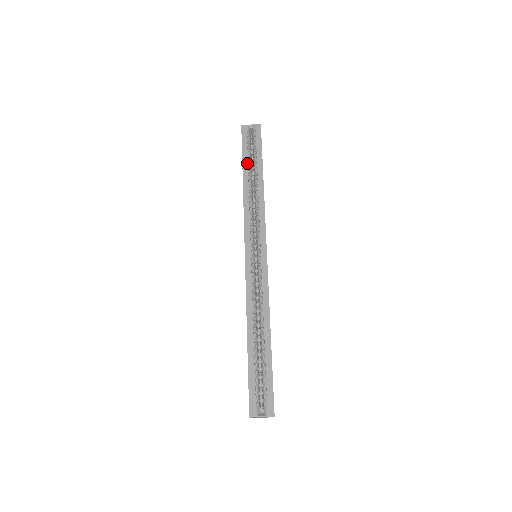
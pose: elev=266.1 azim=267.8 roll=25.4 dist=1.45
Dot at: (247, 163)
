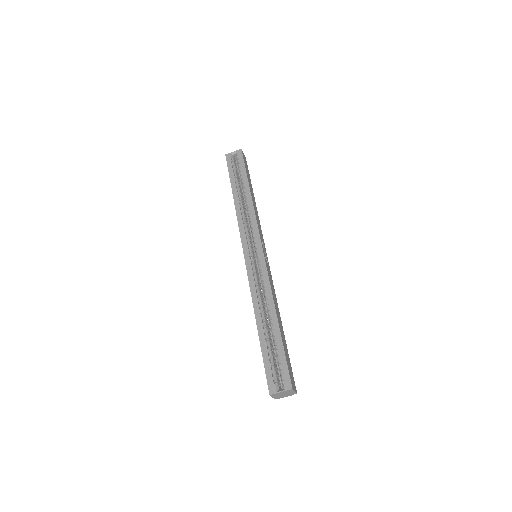
Dot at: (234, 182)
